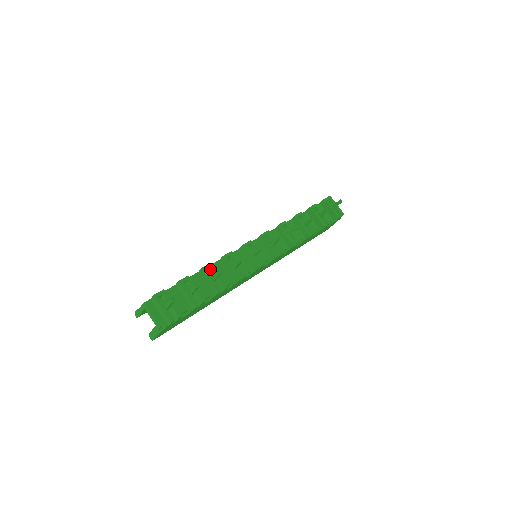
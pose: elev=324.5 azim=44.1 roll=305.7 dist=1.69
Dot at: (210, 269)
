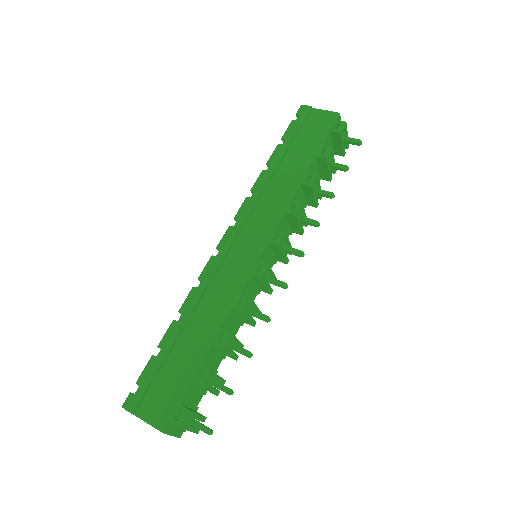
Dot at: (228, 337)
